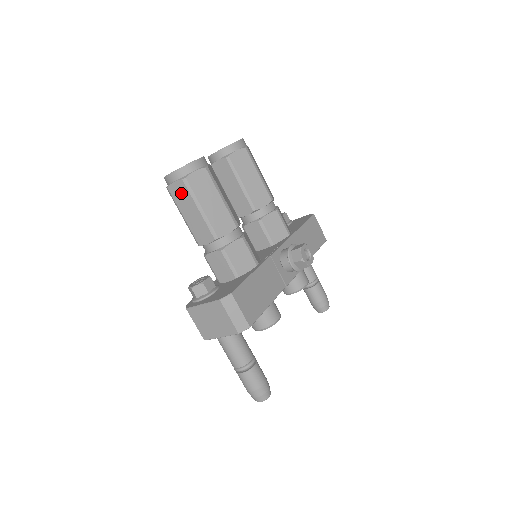
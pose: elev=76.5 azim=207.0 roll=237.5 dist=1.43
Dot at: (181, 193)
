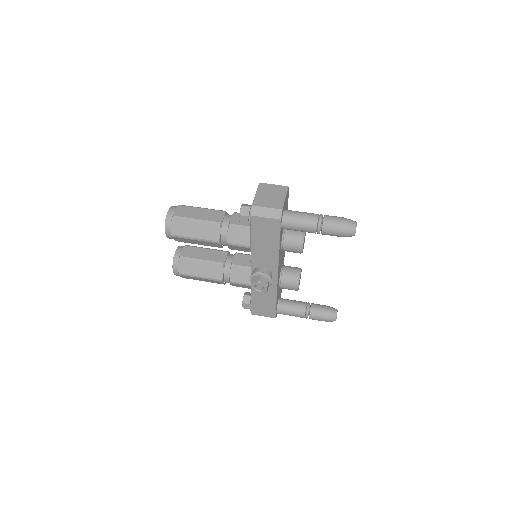
Dot at: (184, 211)
